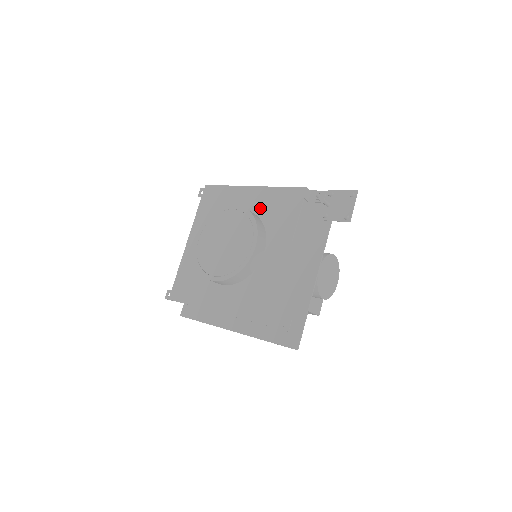
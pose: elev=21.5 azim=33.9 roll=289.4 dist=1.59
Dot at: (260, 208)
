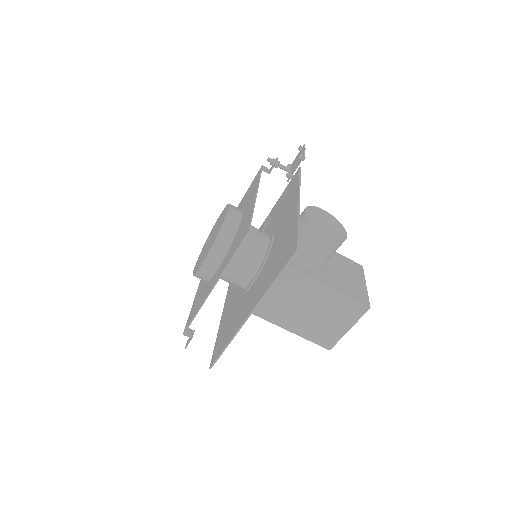
Dot at: occluded
